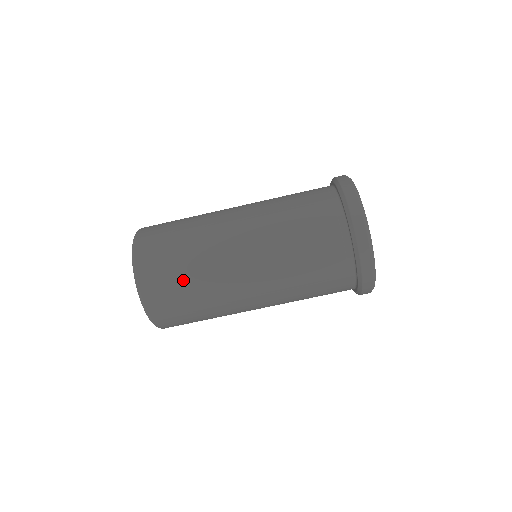
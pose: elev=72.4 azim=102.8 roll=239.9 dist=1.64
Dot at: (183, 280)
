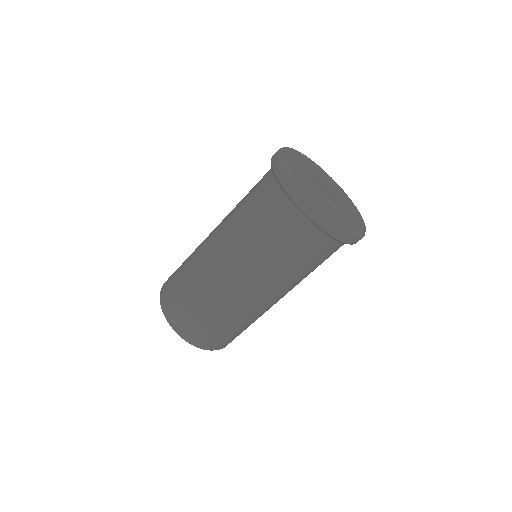
Dot at: (228, 329)
